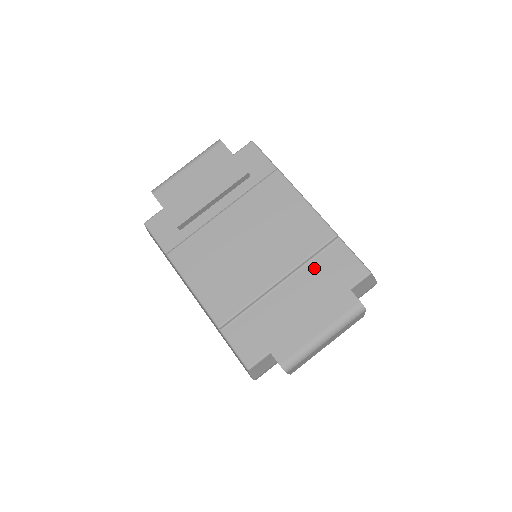
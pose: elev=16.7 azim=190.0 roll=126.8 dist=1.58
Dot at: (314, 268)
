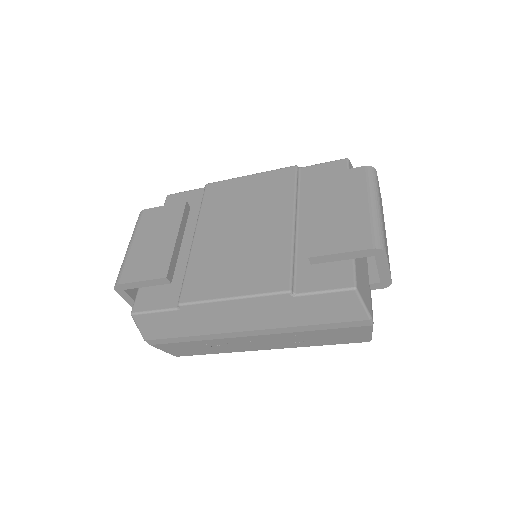
Dot at: (308, 193)
